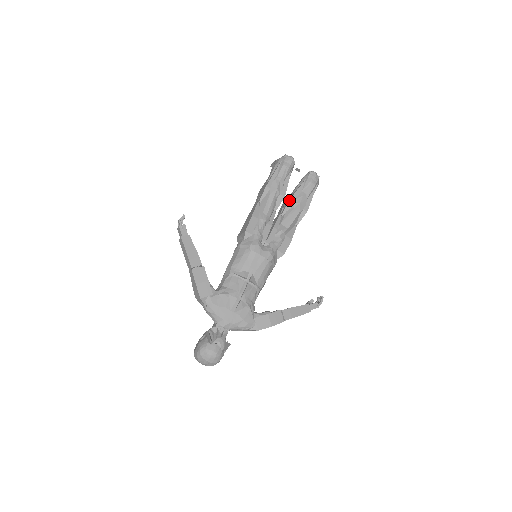
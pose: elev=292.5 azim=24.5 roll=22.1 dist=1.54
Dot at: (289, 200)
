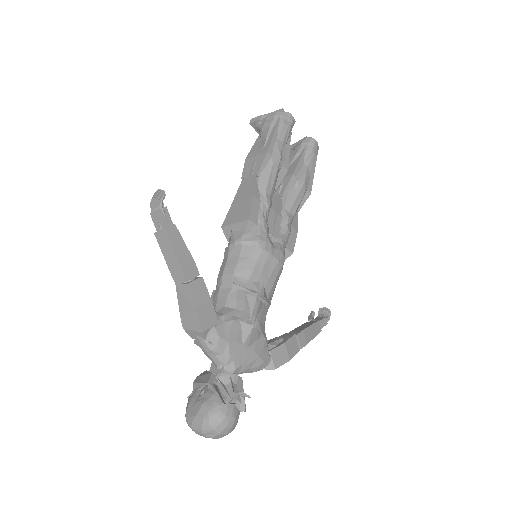
Dot at: (292, 175)
